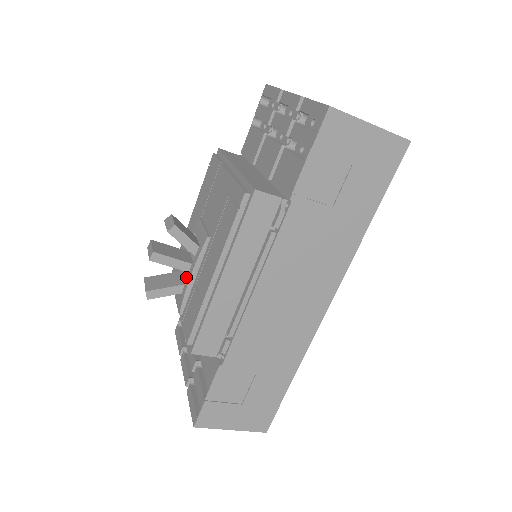
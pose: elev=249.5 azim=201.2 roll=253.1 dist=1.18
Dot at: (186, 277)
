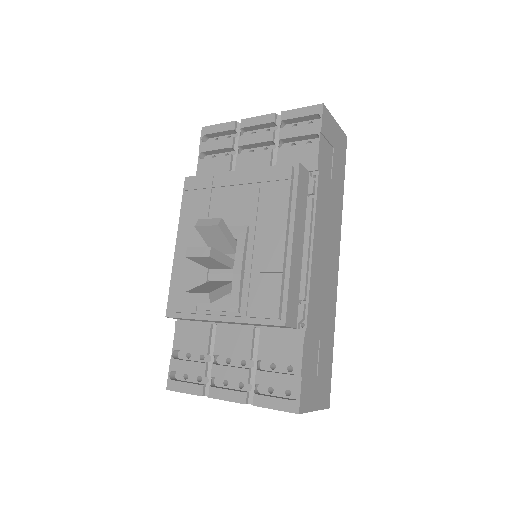
Dot at: (222, 280)
